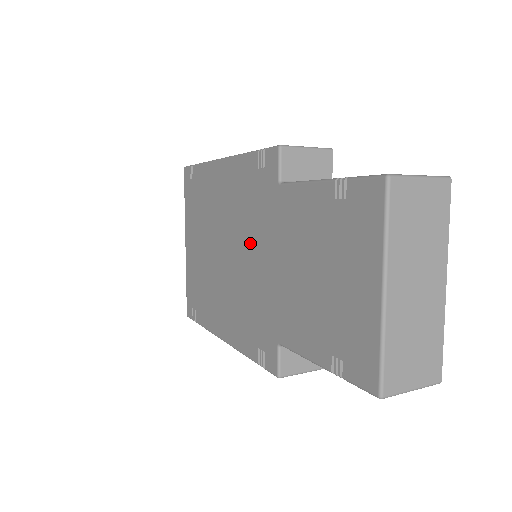
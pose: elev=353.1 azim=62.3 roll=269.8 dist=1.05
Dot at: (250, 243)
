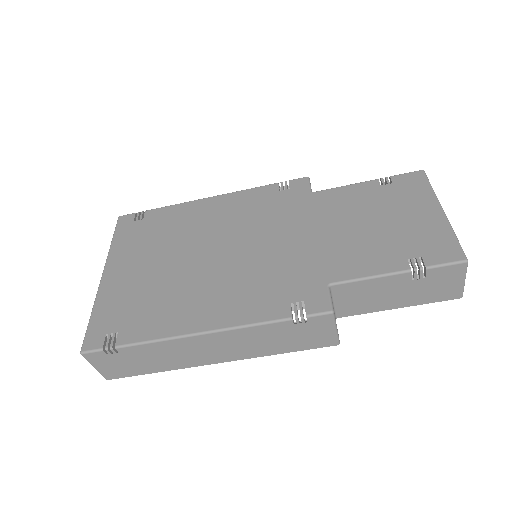
Dot at: (269, 233)
